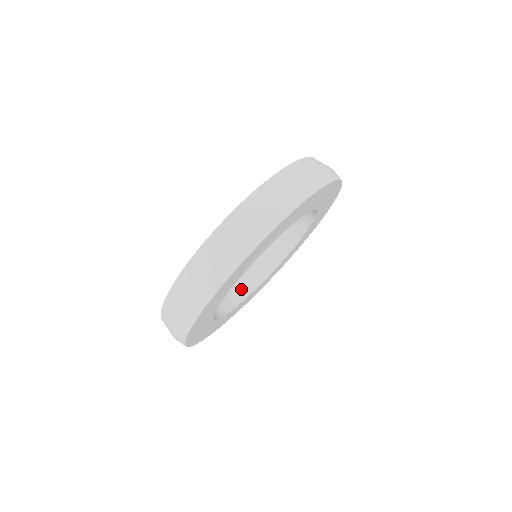
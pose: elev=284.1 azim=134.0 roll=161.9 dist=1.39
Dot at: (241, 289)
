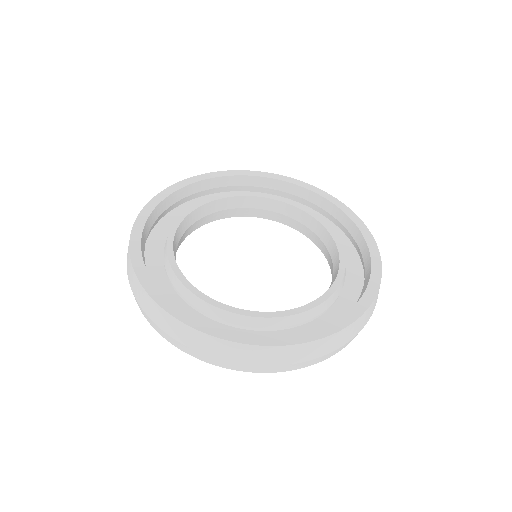
Dot at: (186, 231)
